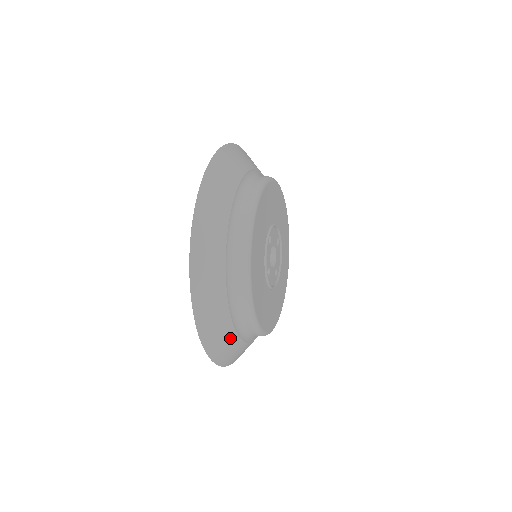
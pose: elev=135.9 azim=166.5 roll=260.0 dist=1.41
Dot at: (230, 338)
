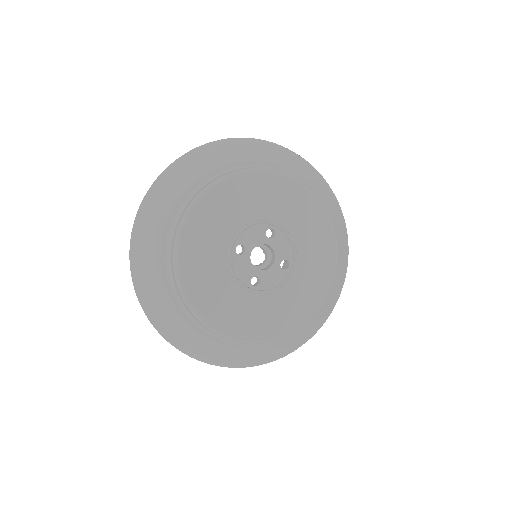
Dot at: (241, 352)
